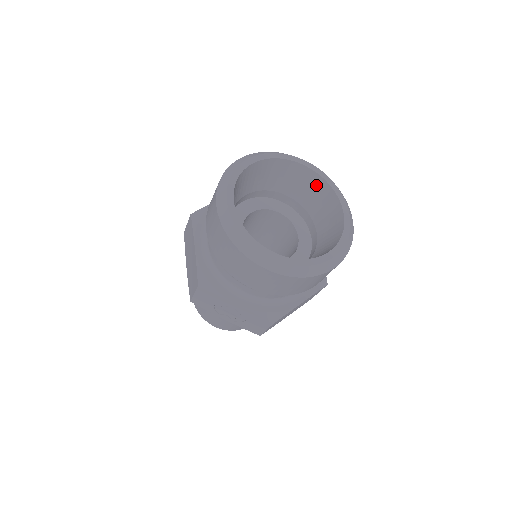
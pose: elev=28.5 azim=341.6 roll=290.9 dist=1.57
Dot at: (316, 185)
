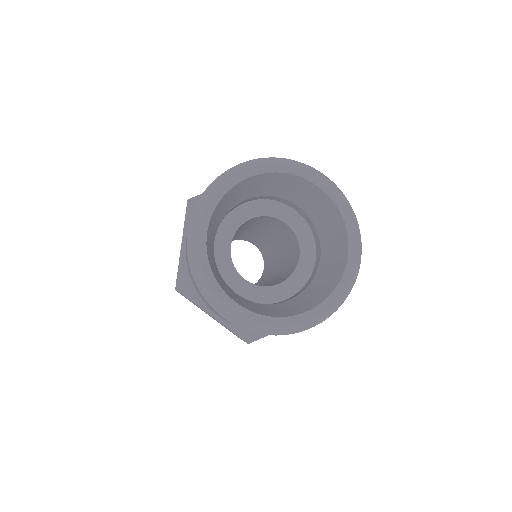
Dot at: (271, 179)
